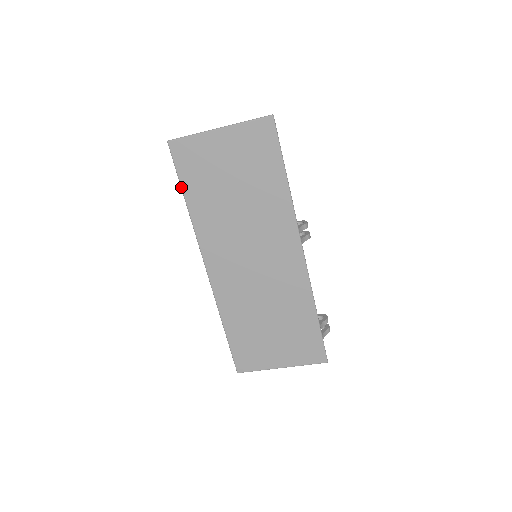
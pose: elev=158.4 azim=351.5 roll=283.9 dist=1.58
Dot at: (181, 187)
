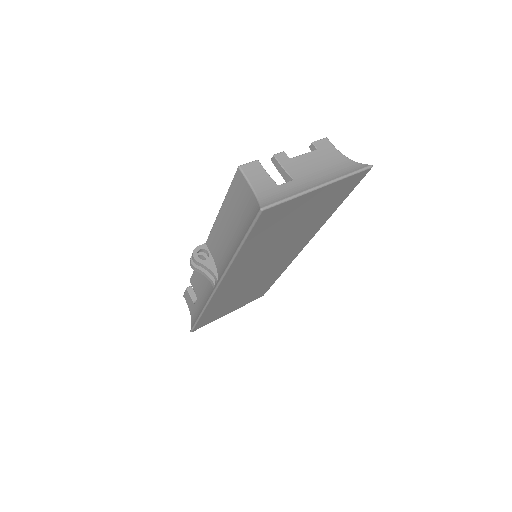
Dot at: (243, 243)
